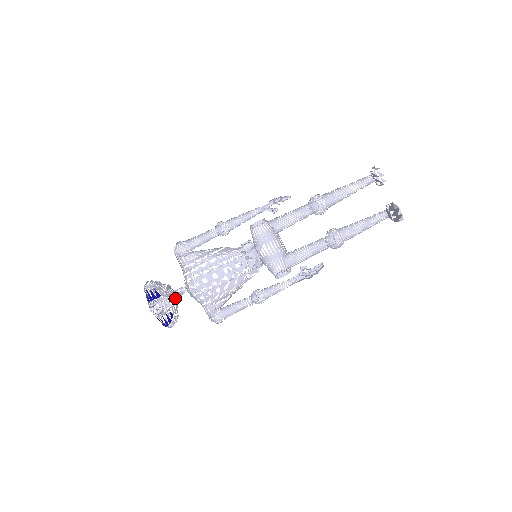
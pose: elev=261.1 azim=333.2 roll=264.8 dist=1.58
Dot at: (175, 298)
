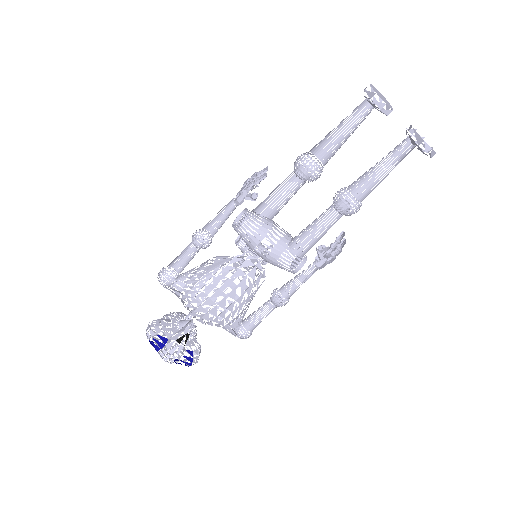
Dot at: occluded
